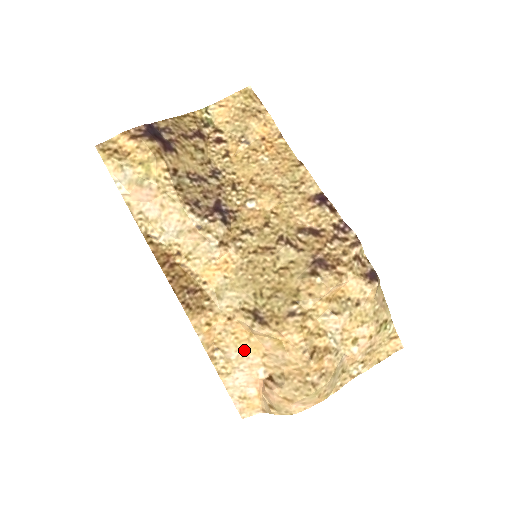
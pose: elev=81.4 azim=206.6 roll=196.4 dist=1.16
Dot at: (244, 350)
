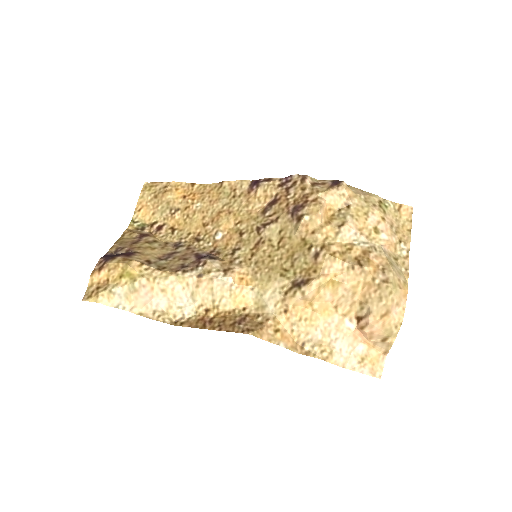
Dot at: (320, 322)
